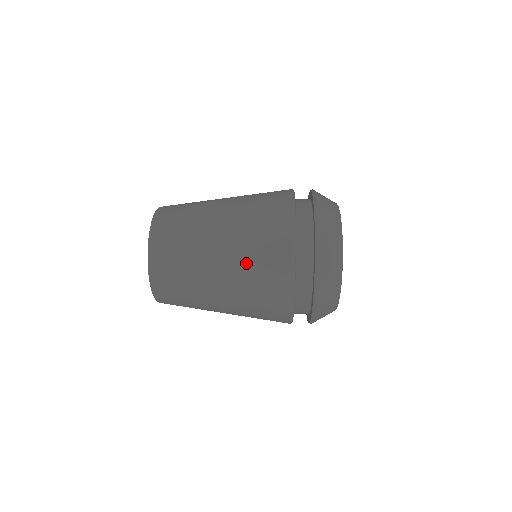
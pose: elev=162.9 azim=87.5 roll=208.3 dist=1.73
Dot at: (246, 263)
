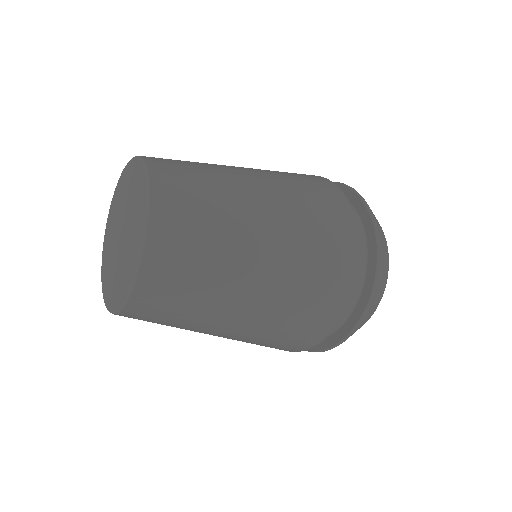
Dot at: (295, 282)
